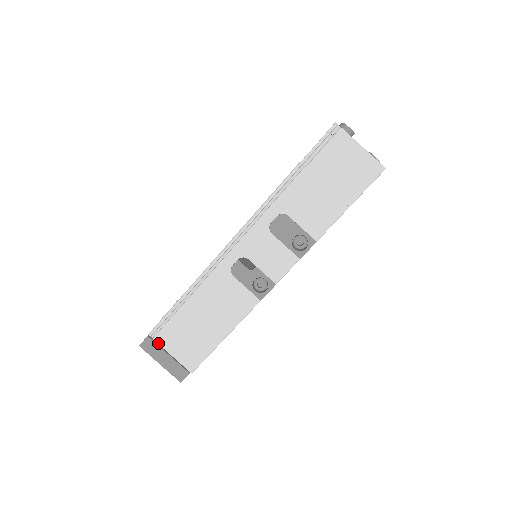
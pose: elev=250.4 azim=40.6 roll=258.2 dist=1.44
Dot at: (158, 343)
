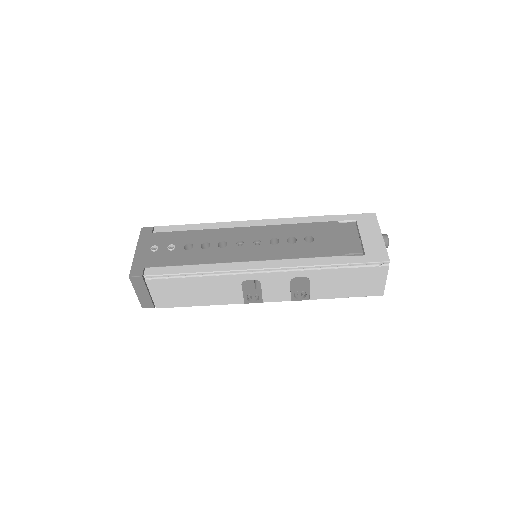
Dot at: (147, 284)
